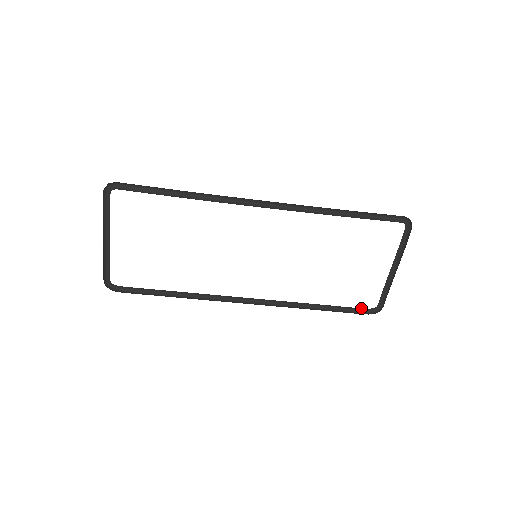
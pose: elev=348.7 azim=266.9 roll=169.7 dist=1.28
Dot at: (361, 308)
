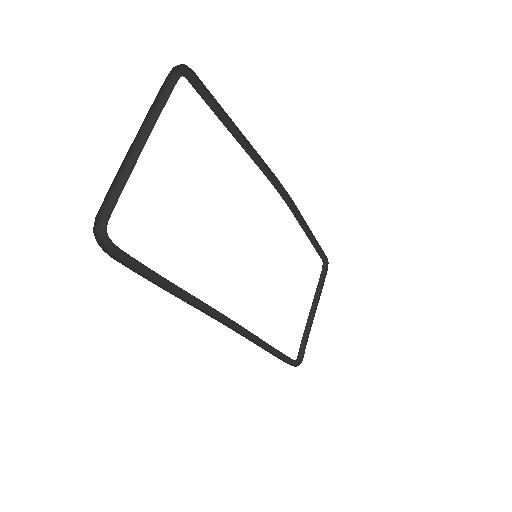
Dot at: (289, 359)
